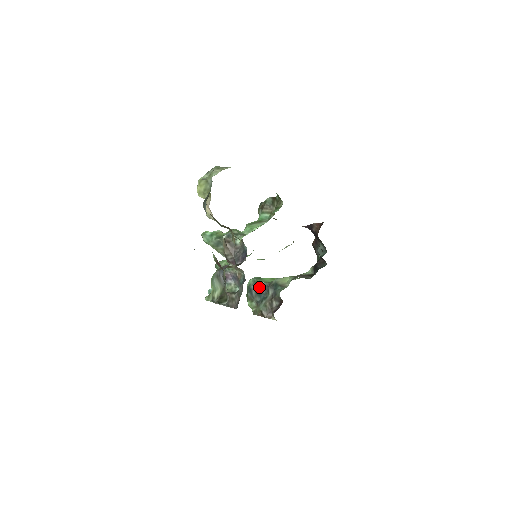
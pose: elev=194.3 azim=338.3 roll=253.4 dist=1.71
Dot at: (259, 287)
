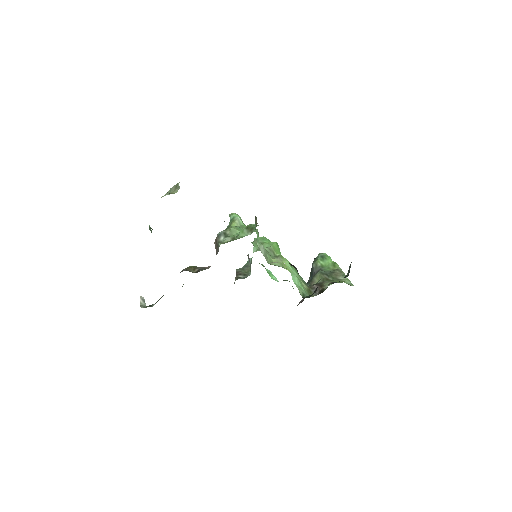
Dot at: (313, 268)
